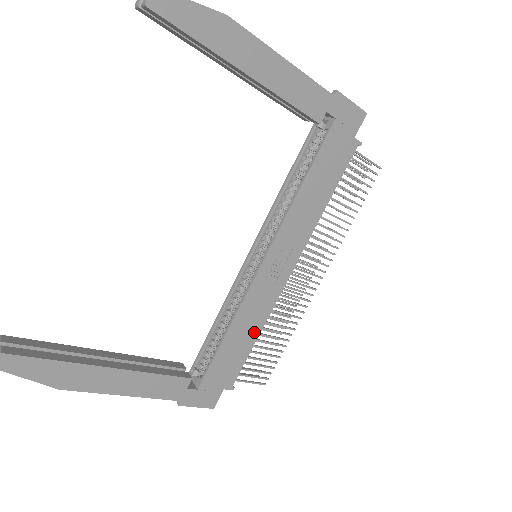
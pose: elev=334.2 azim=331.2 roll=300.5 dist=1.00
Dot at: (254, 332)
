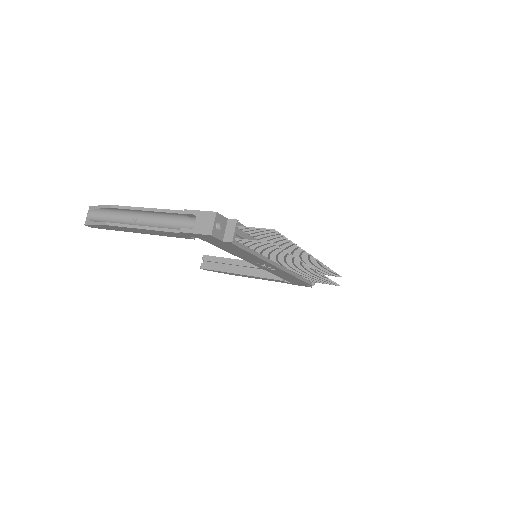
Dot at: (293, 277)
